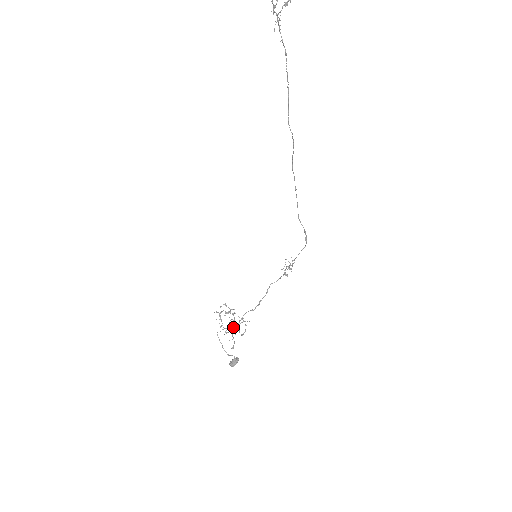
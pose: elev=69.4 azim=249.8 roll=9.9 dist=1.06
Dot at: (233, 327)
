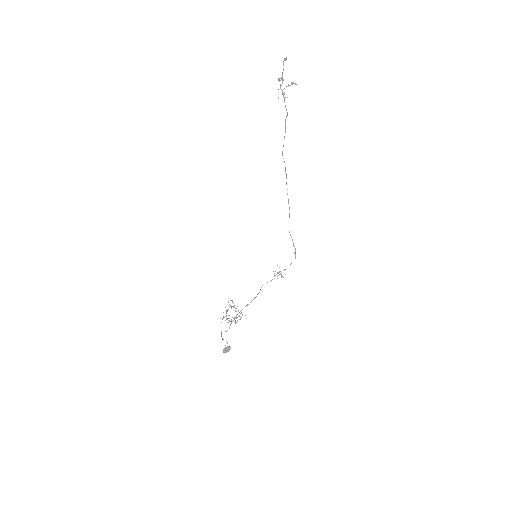
Dot at: (234, 321)
